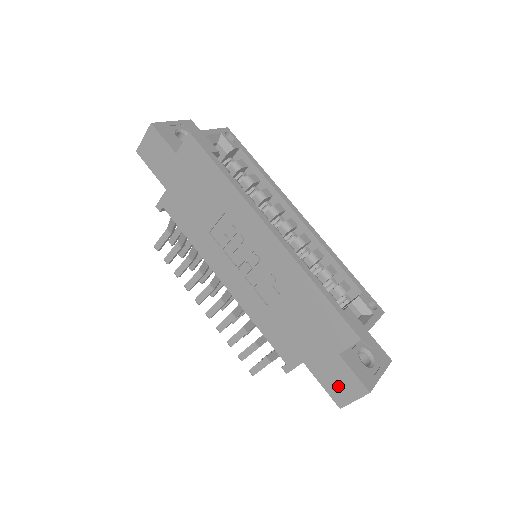
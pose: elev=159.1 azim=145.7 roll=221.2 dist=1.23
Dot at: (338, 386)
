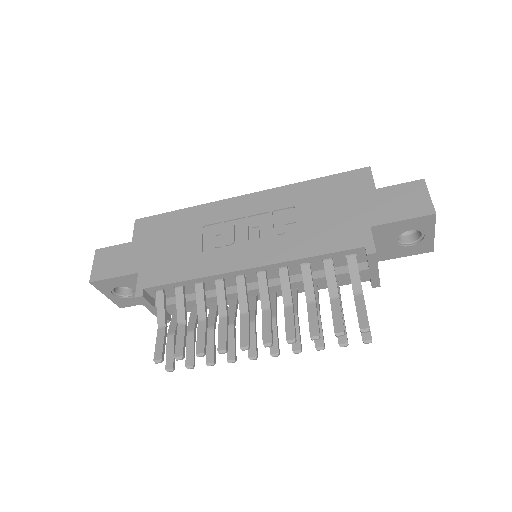
Dot at: (408, 204)
